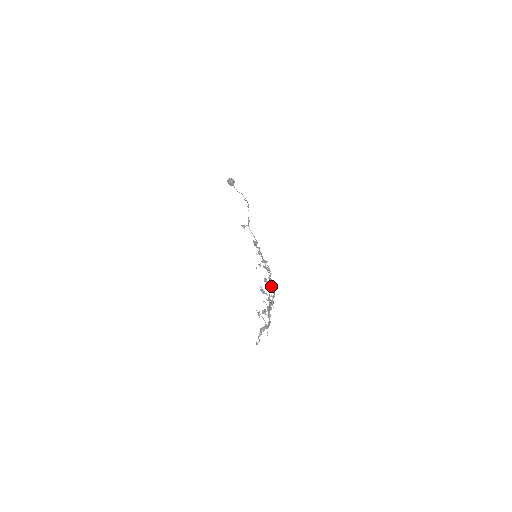
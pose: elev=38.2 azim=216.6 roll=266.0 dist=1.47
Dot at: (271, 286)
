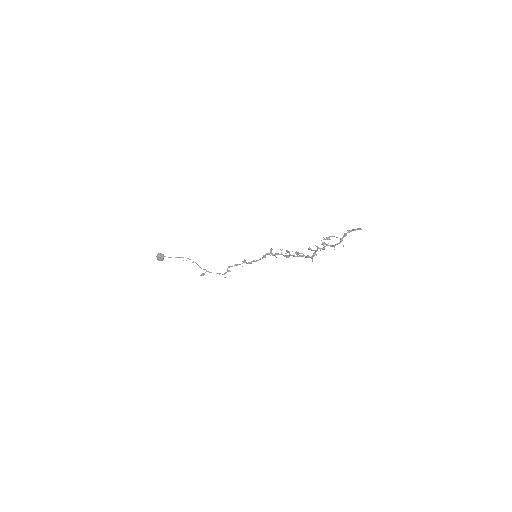
Dot at: (293, 255)
